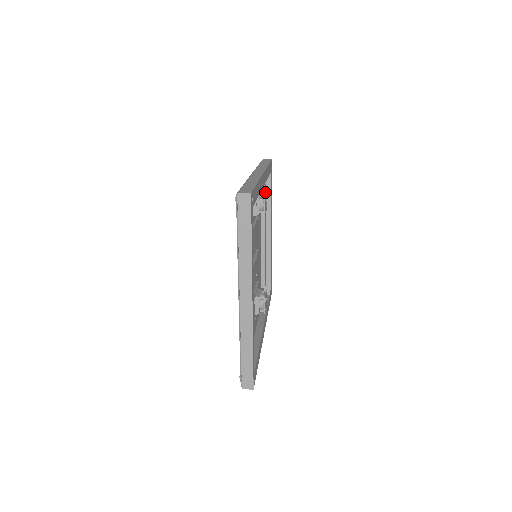
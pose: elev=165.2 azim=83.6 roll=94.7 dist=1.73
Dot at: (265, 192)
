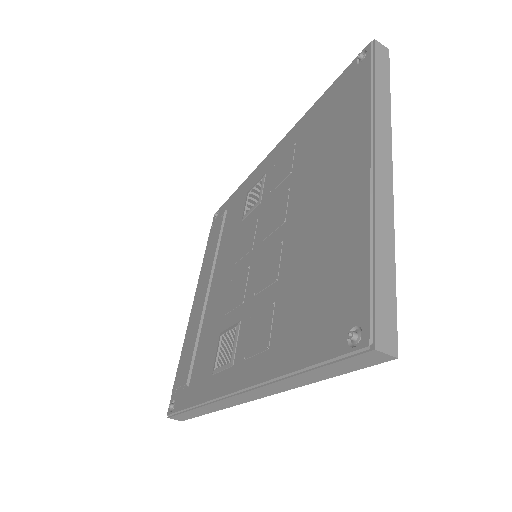
Dot at: occluded
